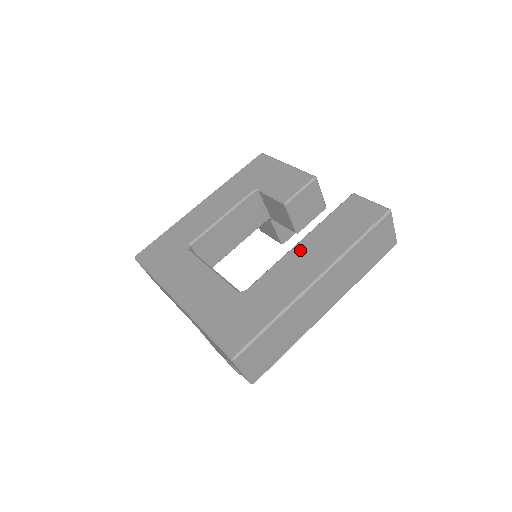
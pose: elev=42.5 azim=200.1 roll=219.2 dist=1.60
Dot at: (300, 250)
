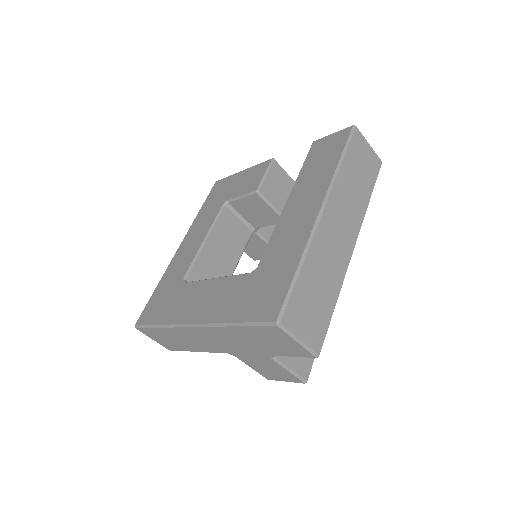
Dot at: (291, 204)
